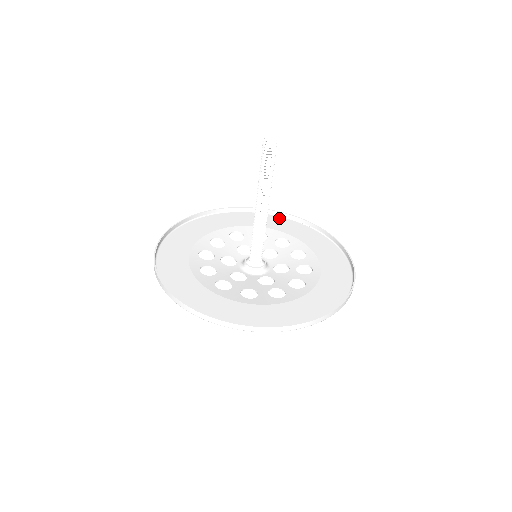
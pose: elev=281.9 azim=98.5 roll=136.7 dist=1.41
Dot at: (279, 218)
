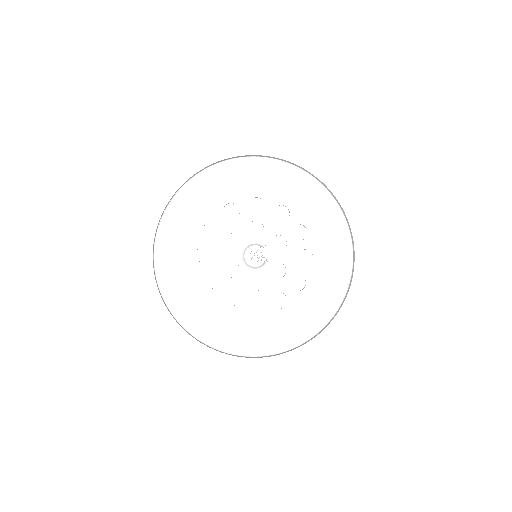
Dot at: (228, 165)
